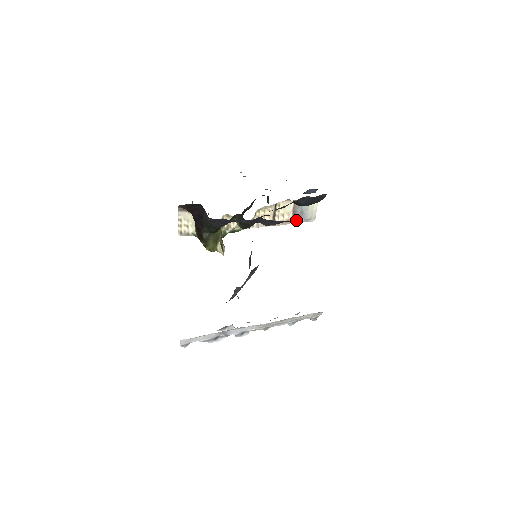
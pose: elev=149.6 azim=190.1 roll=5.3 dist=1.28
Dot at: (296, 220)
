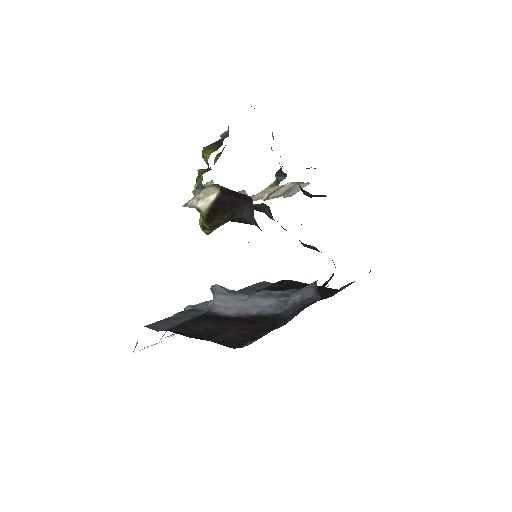
Dot at: (281, 196)
